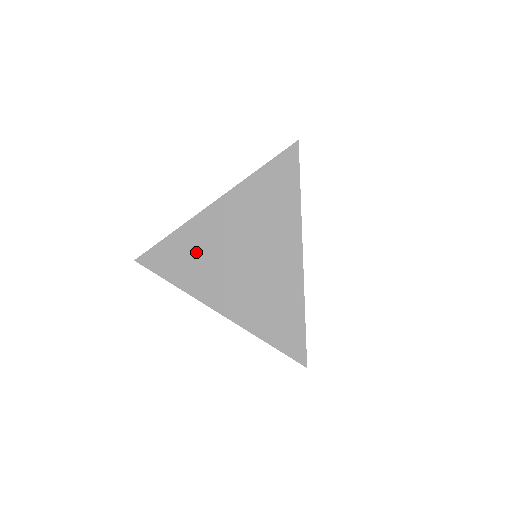
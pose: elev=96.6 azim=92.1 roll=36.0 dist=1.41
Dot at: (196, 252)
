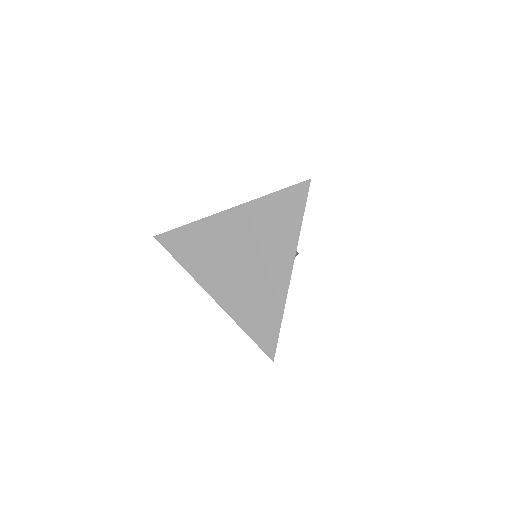
Dot at: (206, 246)
